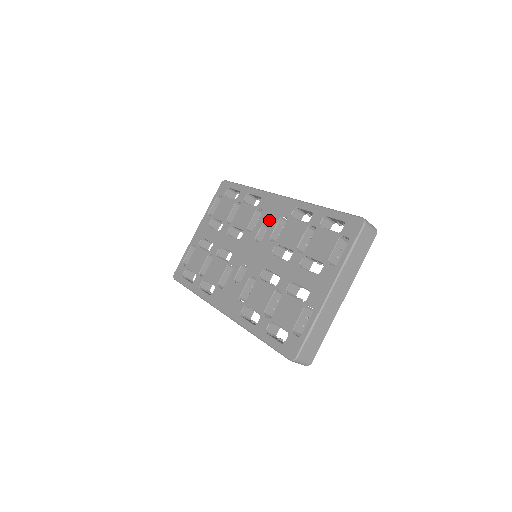
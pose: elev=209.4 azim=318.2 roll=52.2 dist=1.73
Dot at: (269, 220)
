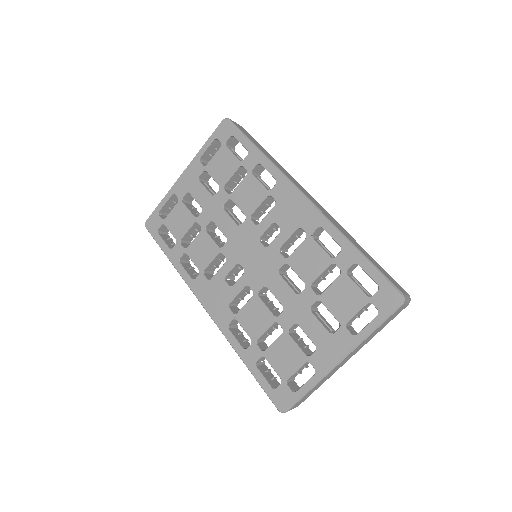
Dot at: (282, 223)
